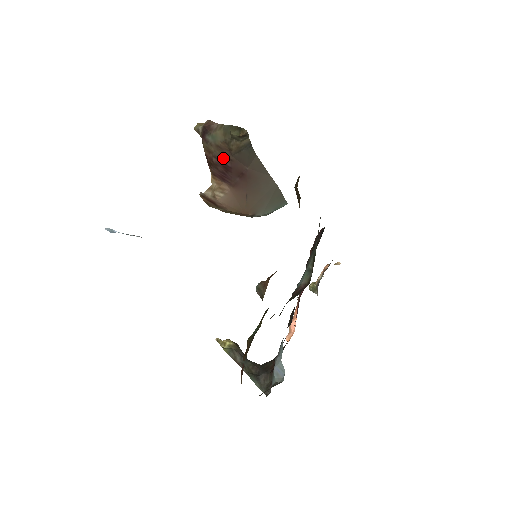
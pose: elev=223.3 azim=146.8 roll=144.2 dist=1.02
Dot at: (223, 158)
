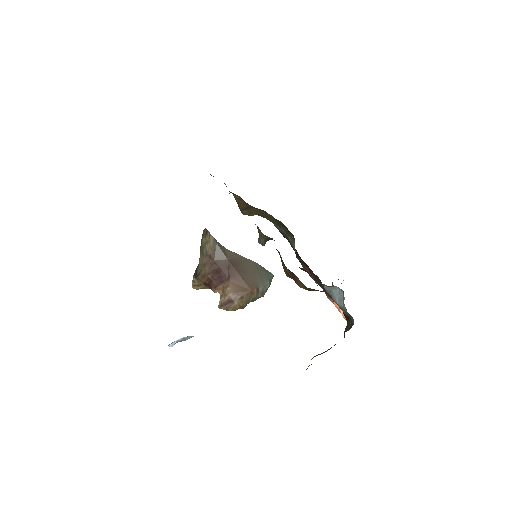
Dot at: (212, 268)
